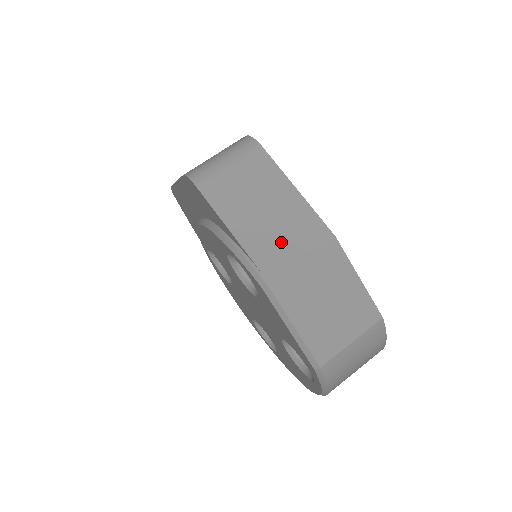
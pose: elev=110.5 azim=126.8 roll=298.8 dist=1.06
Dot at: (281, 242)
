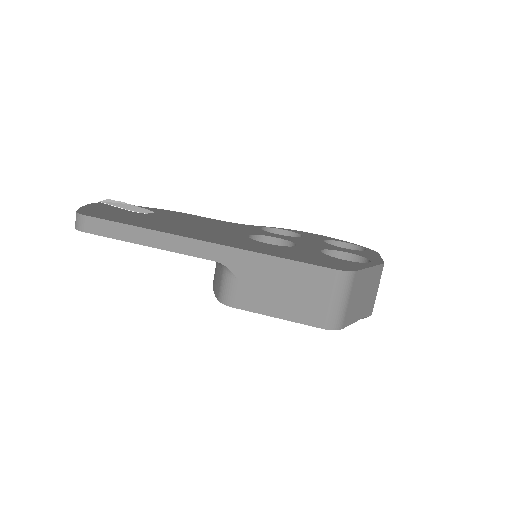
Dot at: (372, 295)
